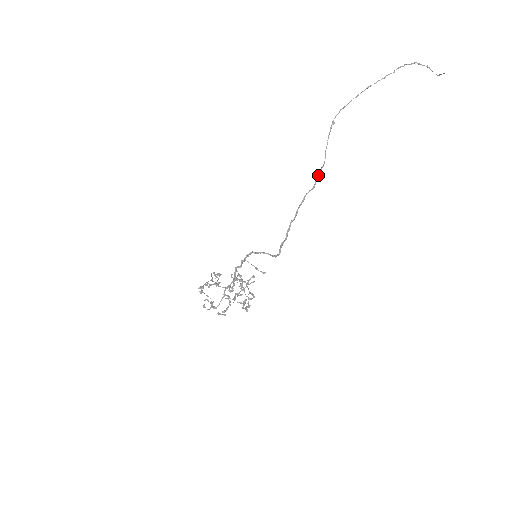
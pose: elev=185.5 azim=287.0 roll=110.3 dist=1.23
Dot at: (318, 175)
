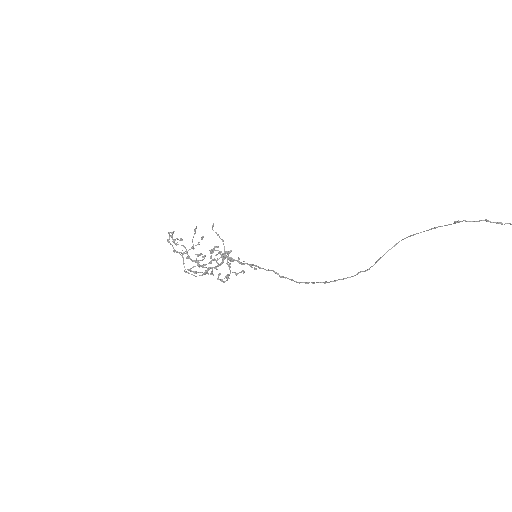
Dot at: occluded
